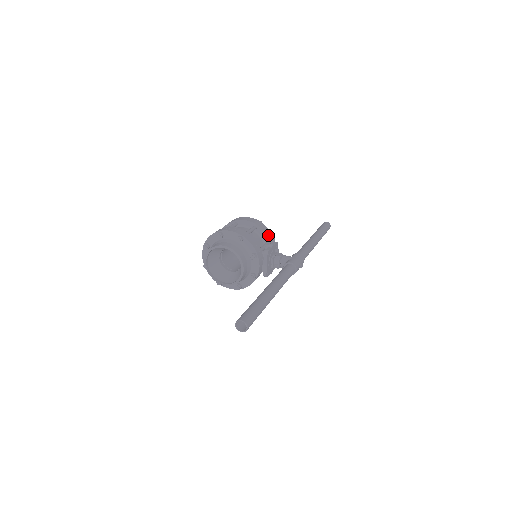
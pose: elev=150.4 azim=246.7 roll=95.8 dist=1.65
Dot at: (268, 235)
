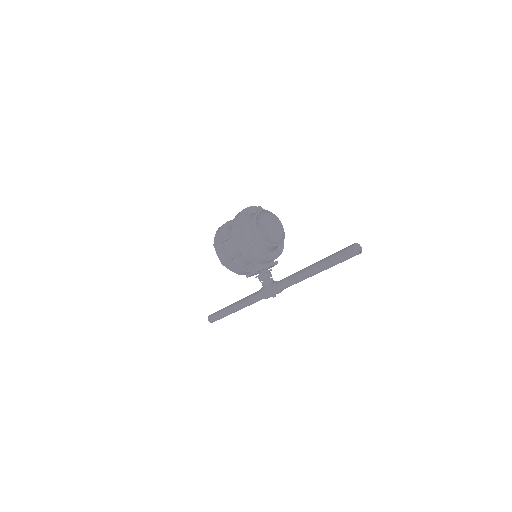
Dot at: (254, 261)
